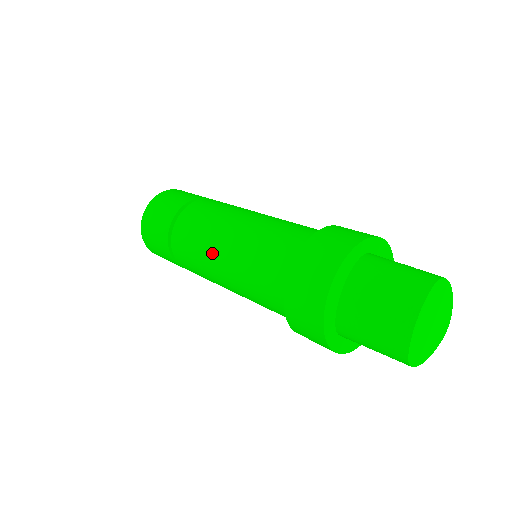
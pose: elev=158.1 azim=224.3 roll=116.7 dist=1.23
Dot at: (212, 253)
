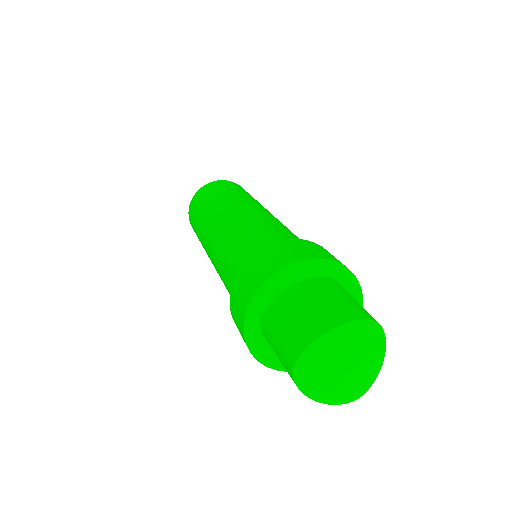
Dot at: (226, 221)
